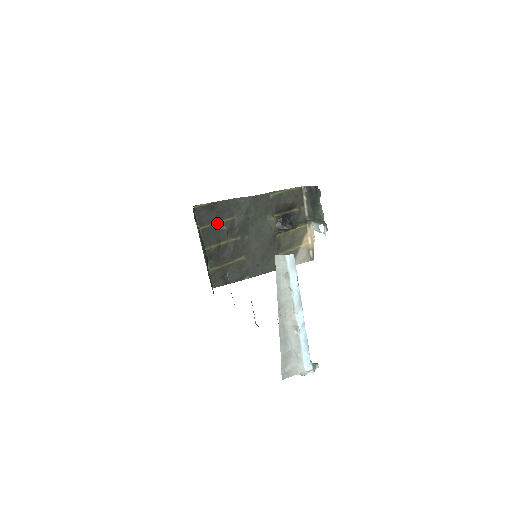
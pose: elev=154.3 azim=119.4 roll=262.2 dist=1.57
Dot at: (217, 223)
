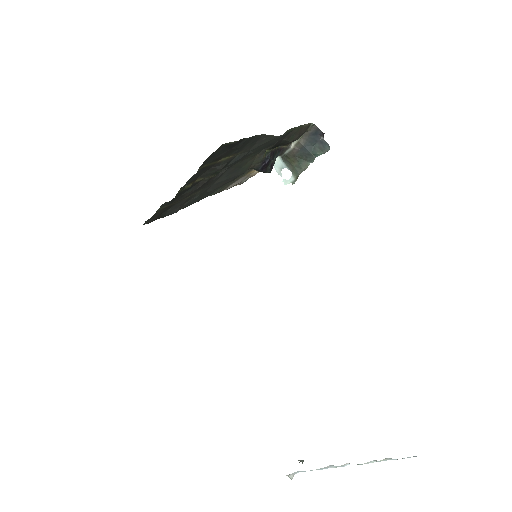
Dot at: (218, 161)
